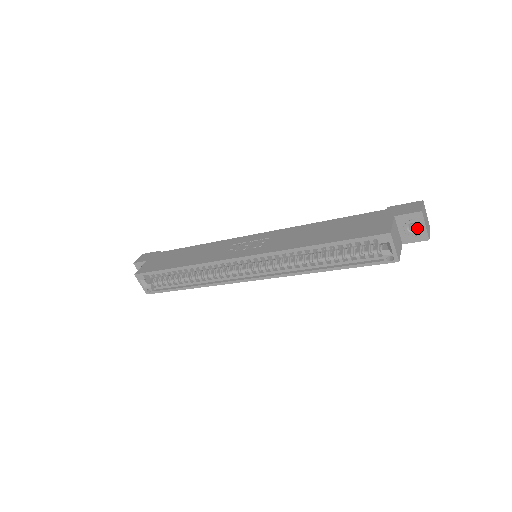
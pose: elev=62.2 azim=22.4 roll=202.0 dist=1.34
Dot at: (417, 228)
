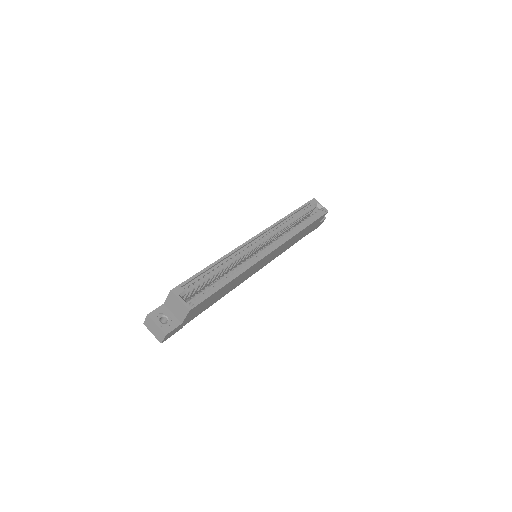
Dot at: occluded
